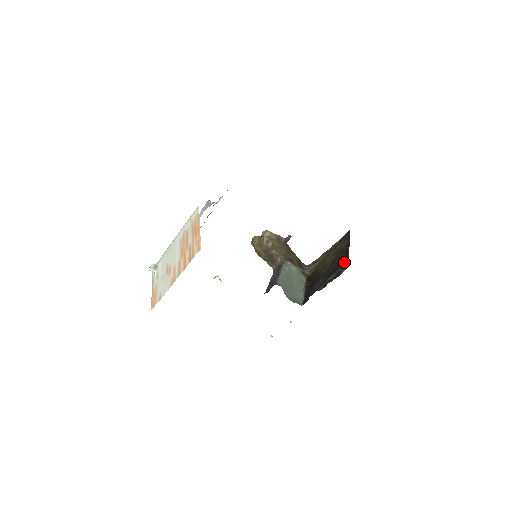
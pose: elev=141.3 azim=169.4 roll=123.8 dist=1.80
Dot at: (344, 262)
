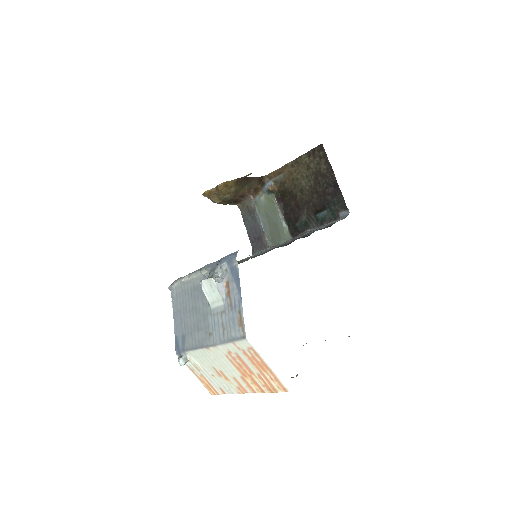
Dot at: (337, 201)
